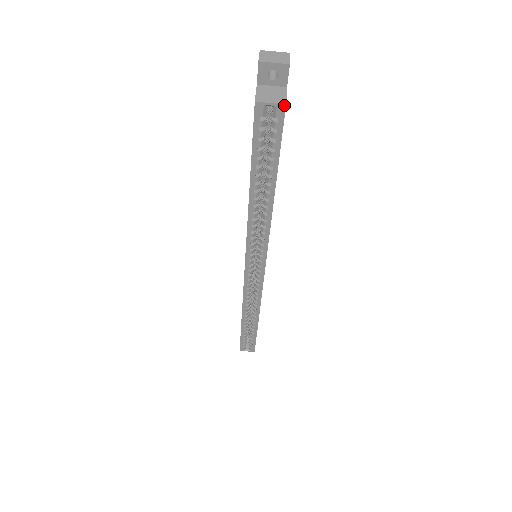
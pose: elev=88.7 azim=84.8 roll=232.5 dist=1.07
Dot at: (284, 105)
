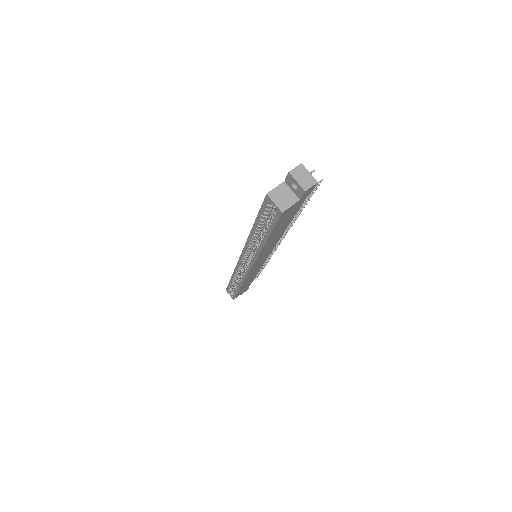
Dot at: (281, 212)
